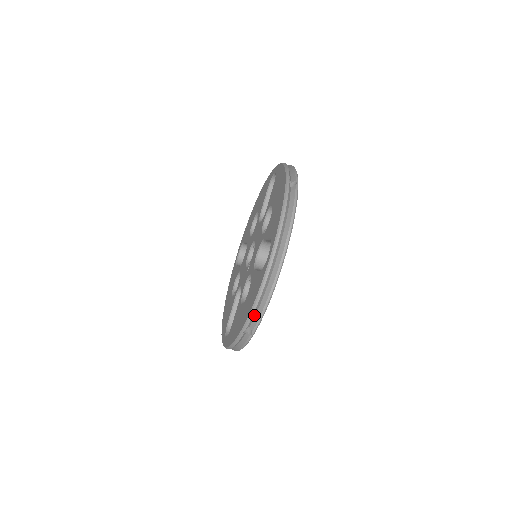
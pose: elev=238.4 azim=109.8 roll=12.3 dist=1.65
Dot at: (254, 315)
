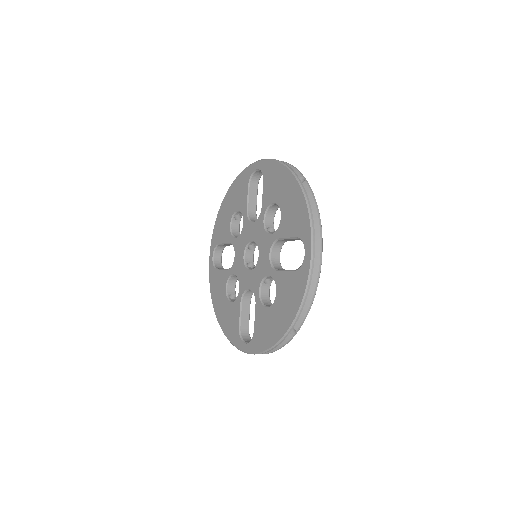
Dot at: occluded
